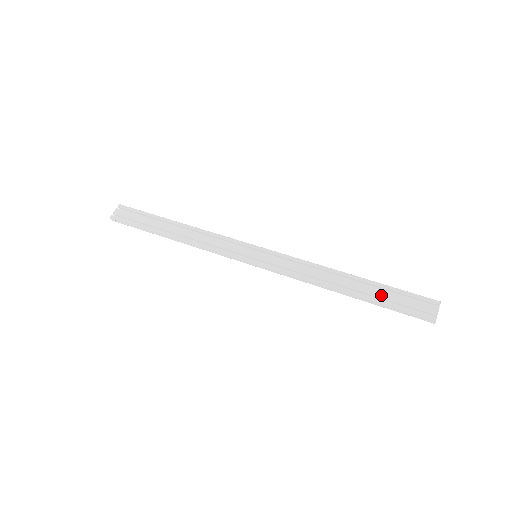
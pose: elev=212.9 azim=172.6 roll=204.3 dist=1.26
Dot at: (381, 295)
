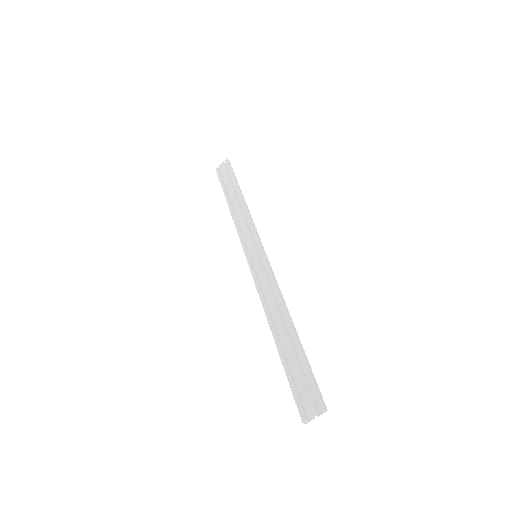
Dot at: (291, 360)
